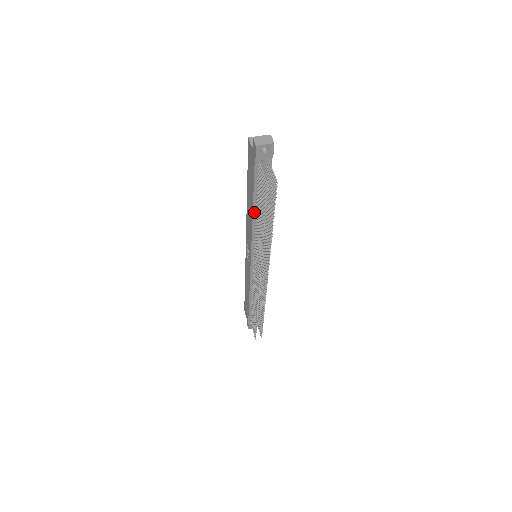
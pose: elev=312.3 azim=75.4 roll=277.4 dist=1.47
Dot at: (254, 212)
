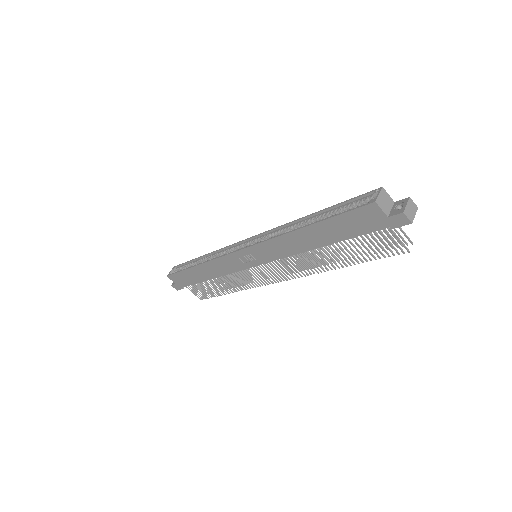
Dot at: (319, 246)
